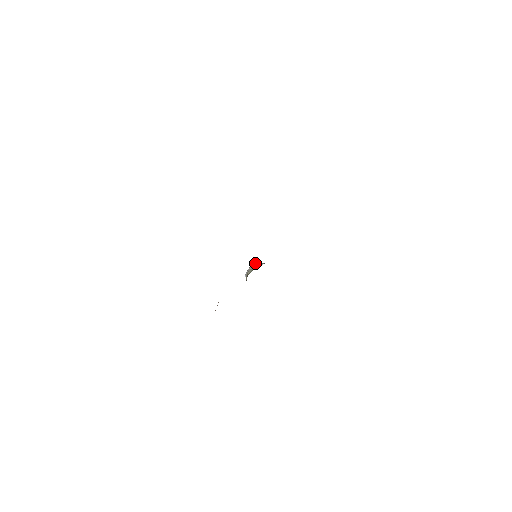
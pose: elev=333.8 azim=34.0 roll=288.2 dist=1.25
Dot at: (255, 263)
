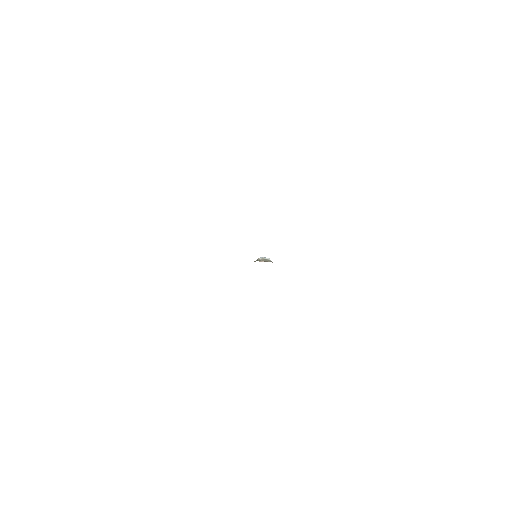
Dot at: (265, 257)
